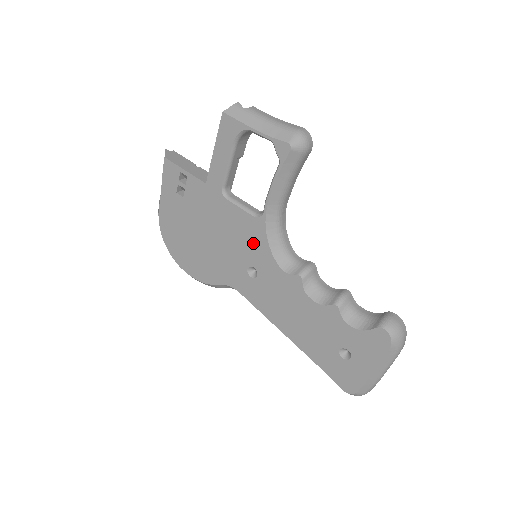
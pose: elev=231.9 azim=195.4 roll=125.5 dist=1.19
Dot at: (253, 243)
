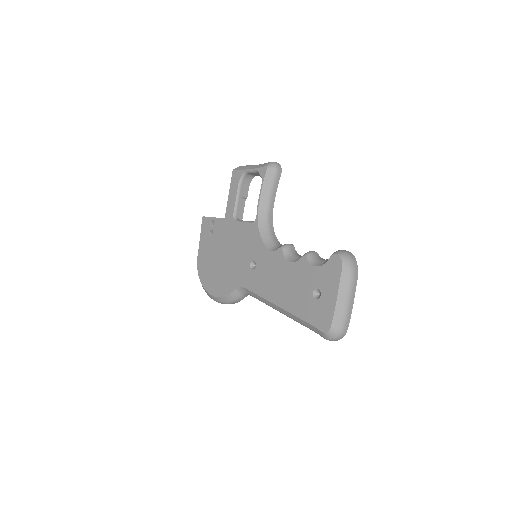
Dot at: (252, 242)
